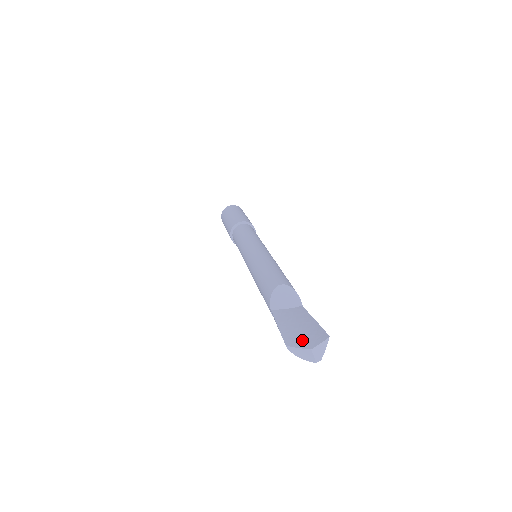
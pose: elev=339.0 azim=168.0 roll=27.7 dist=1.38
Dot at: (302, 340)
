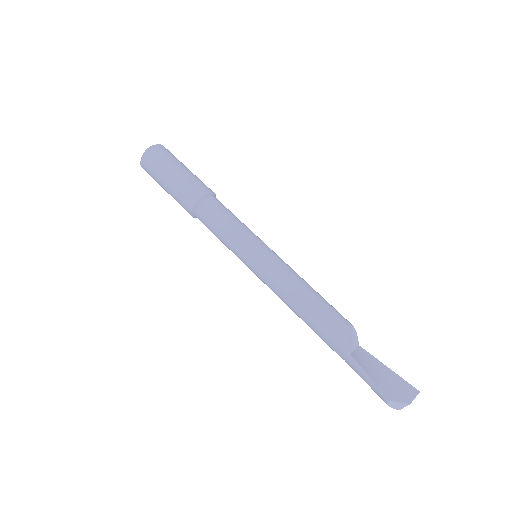
Dot at: (397, 393)
